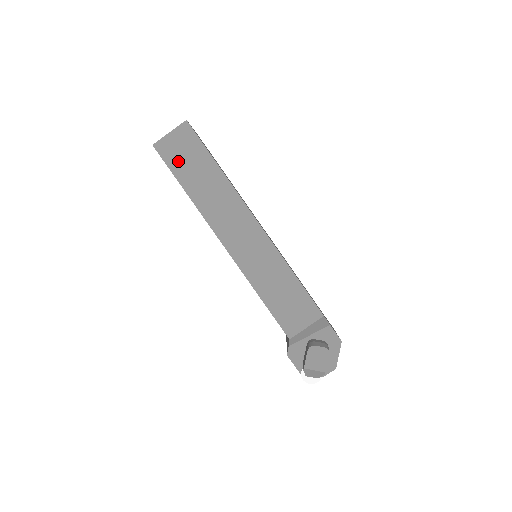
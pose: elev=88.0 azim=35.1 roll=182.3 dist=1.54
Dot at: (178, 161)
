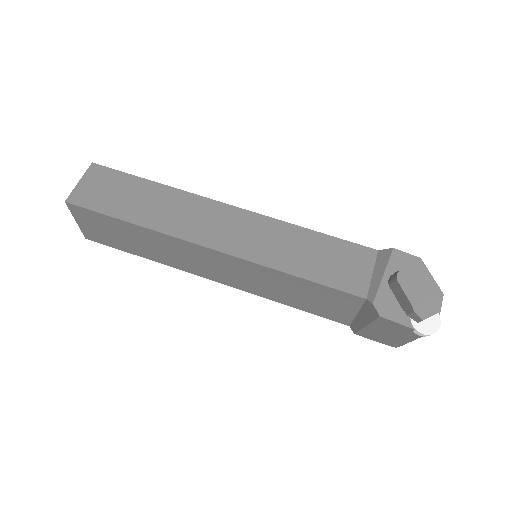
Dot at: (105, 200)
